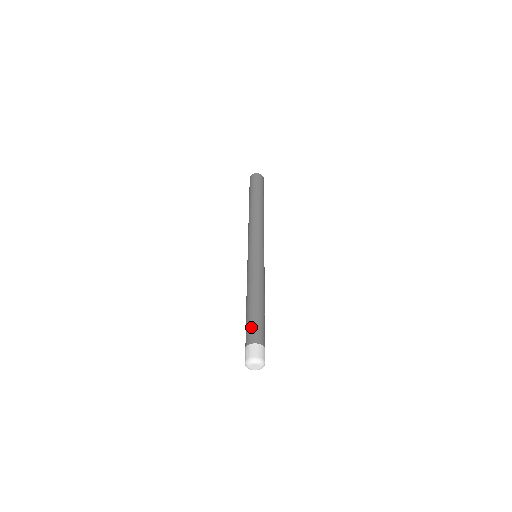
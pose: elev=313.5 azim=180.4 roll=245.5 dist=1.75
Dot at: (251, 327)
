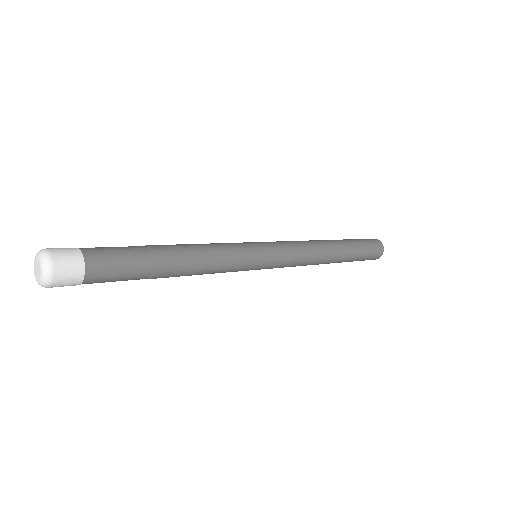
Dot at: occluded
